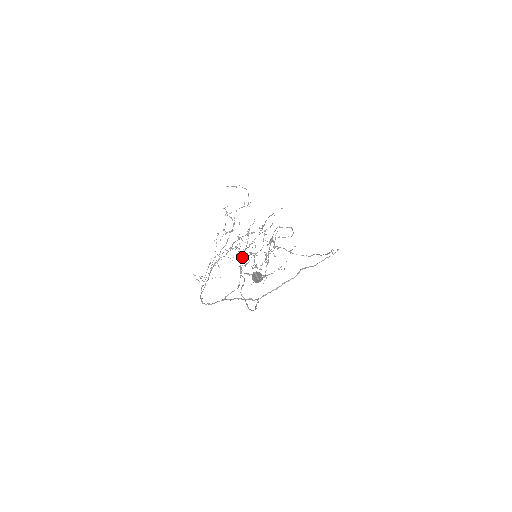
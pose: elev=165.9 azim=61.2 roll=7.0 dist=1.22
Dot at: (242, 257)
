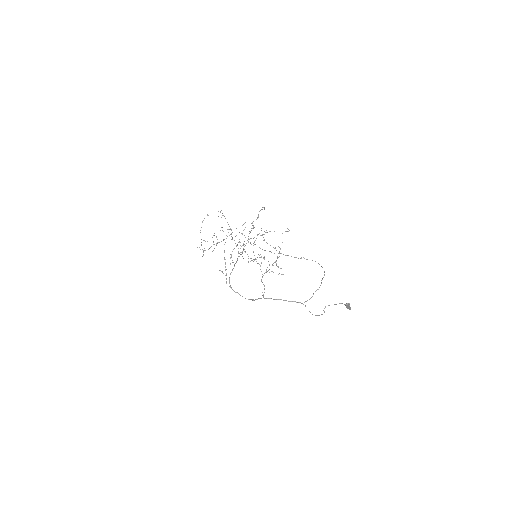
Dot at: occluded
